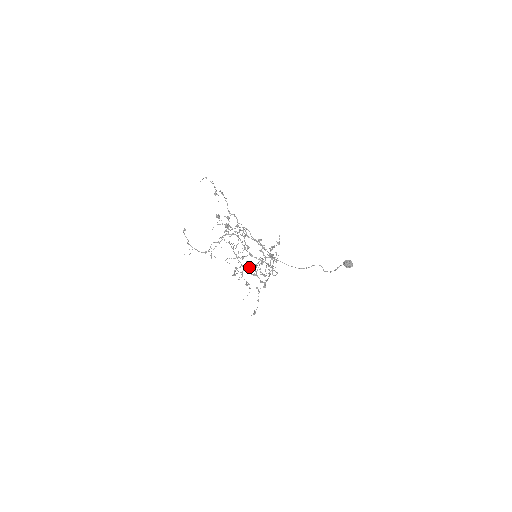
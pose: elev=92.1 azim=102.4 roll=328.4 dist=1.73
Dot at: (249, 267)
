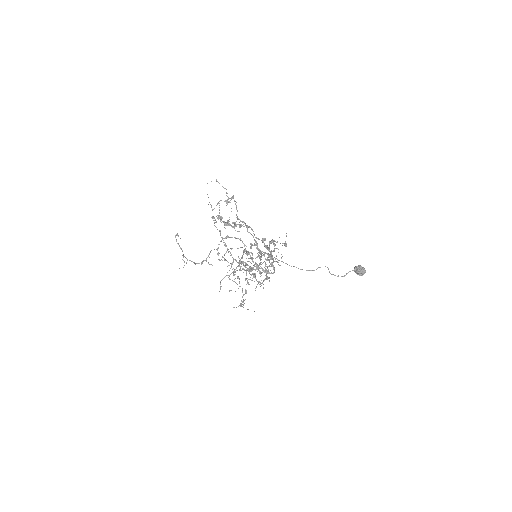
Dot at: (246, 267)
